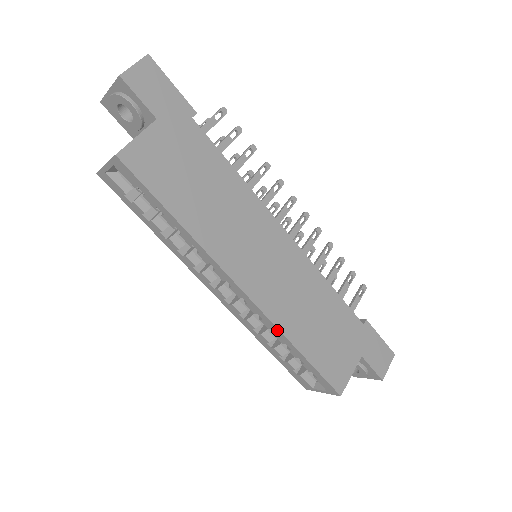
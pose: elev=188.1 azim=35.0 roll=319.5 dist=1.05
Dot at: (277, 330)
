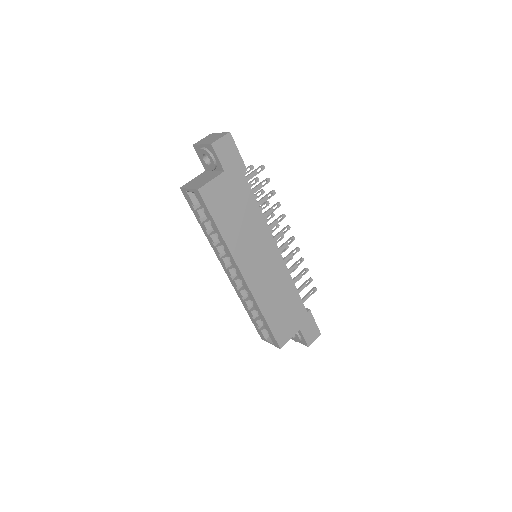
Dot at: (256, 303)
